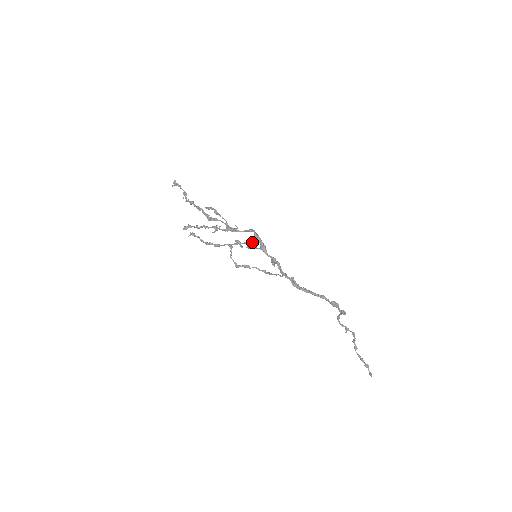
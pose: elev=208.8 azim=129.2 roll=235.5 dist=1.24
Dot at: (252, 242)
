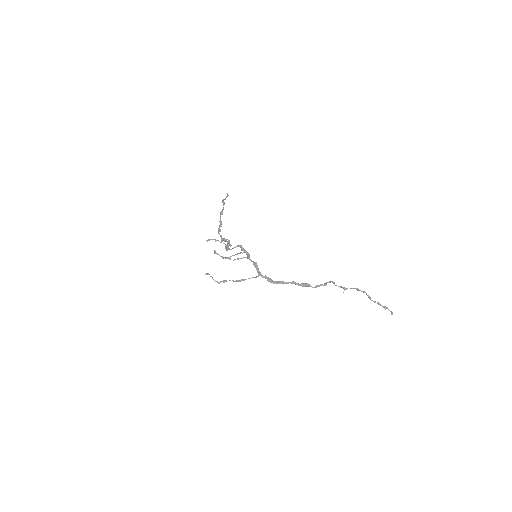
Dot at: (242, 253)
